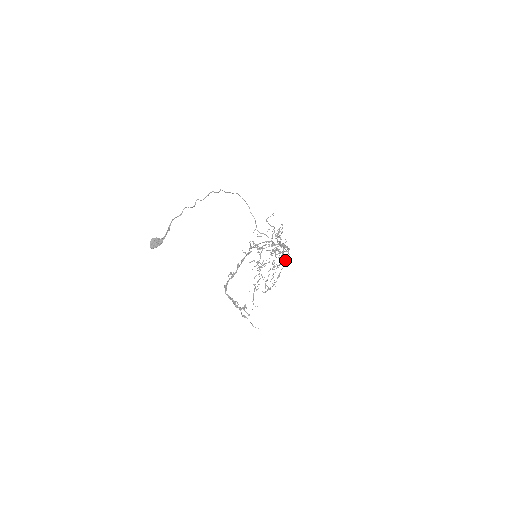
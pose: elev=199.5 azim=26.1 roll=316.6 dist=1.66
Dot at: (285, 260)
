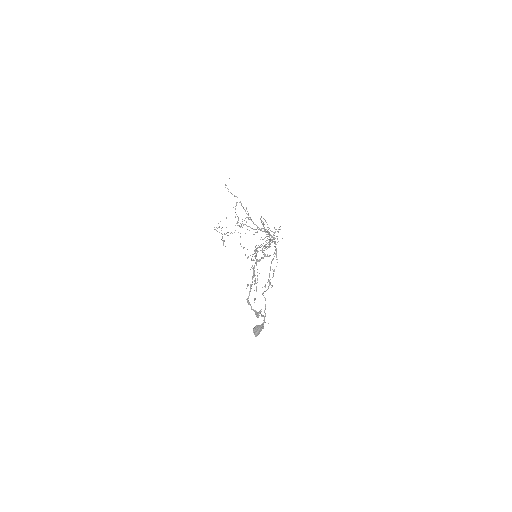
Dot at: occluded
